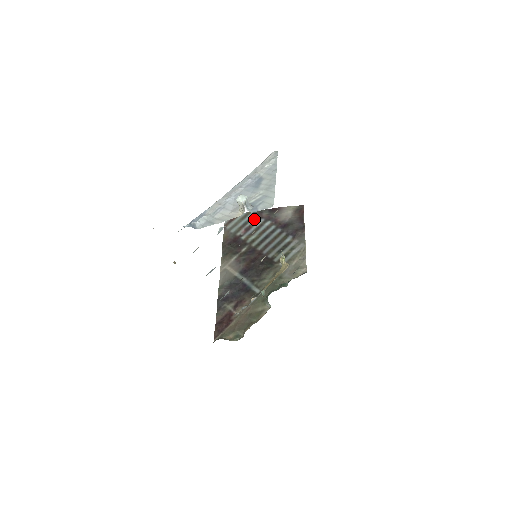
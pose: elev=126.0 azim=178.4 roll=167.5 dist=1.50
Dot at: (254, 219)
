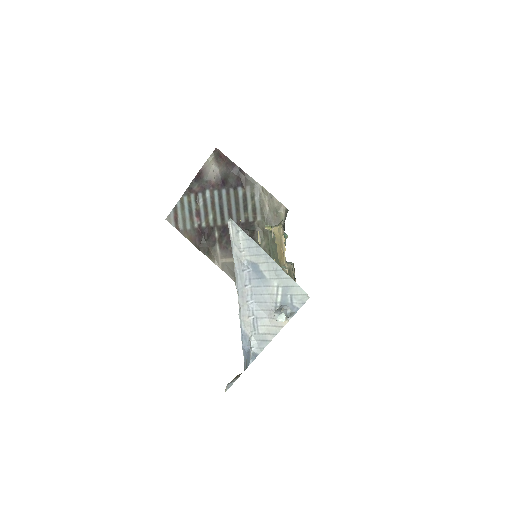
Dot at: (192, 201)
